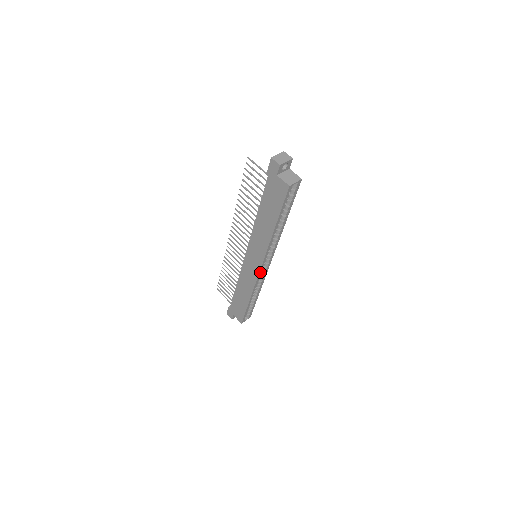
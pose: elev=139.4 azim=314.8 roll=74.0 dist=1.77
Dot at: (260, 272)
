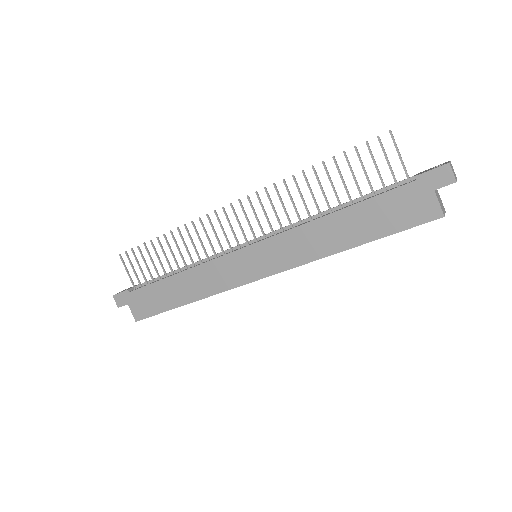
Dot at: (250, 281)
